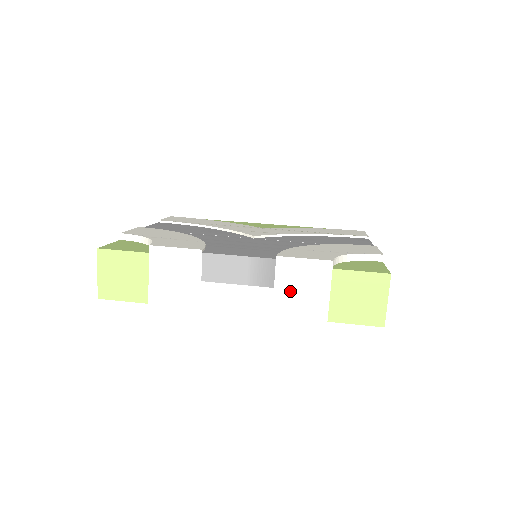
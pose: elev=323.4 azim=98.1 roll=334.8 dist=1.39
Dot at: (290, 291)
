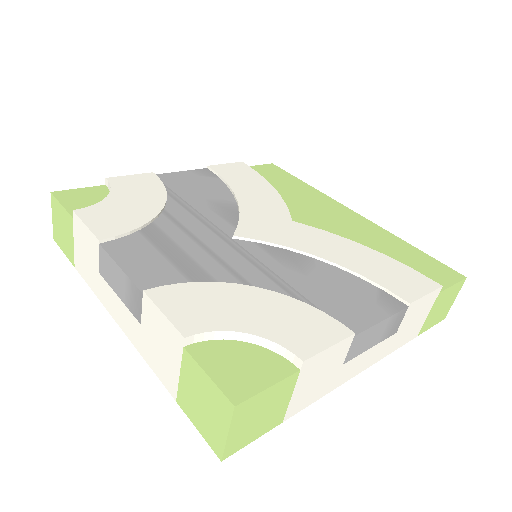
Dot at: (151, 339)
